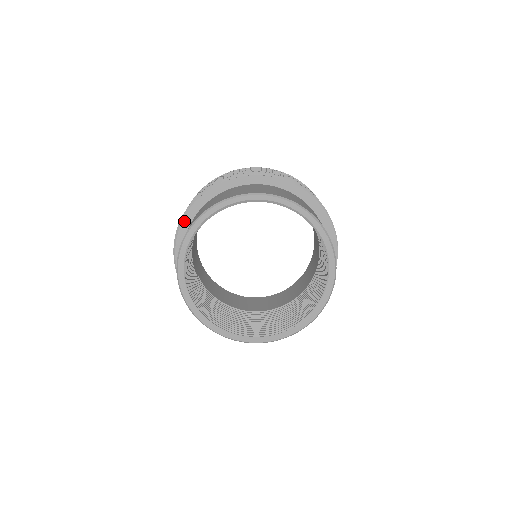
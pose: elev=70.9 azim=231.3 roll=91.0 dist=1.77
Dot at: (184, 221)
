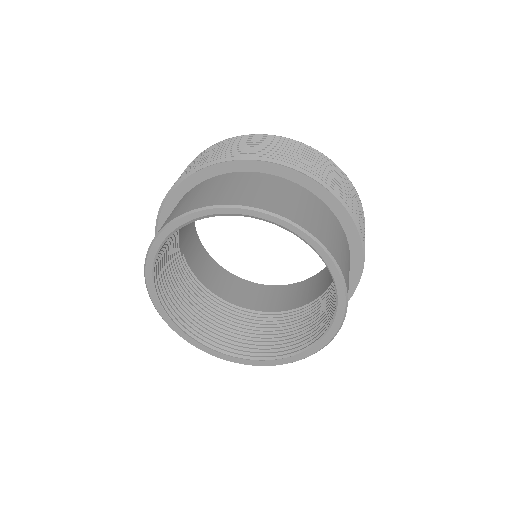
Dot at: (173, 194)
